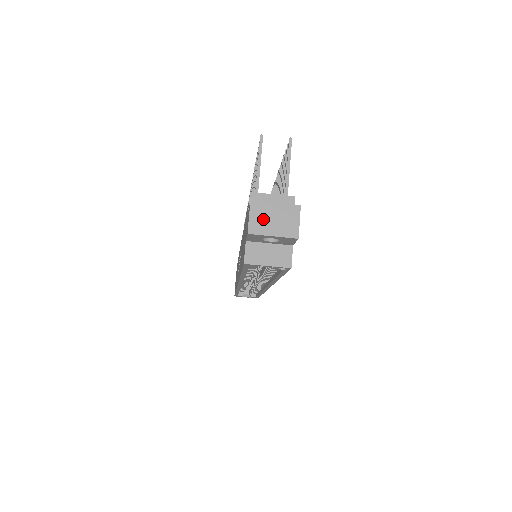
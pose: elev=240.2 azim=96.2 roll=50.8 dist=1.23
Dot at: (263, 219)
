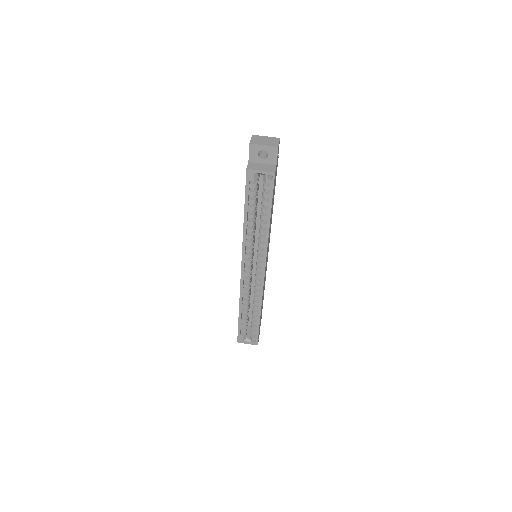
Dot at: (259, 140)
